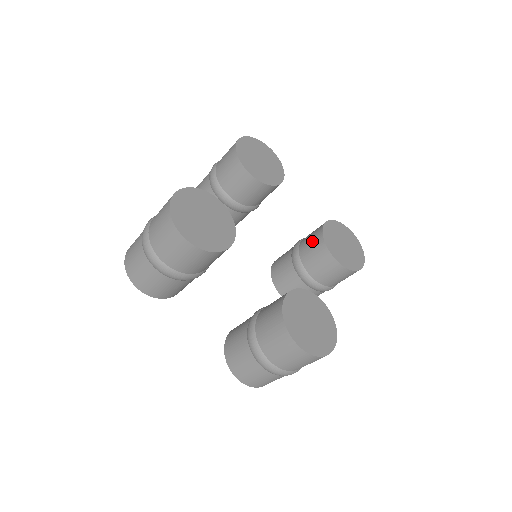
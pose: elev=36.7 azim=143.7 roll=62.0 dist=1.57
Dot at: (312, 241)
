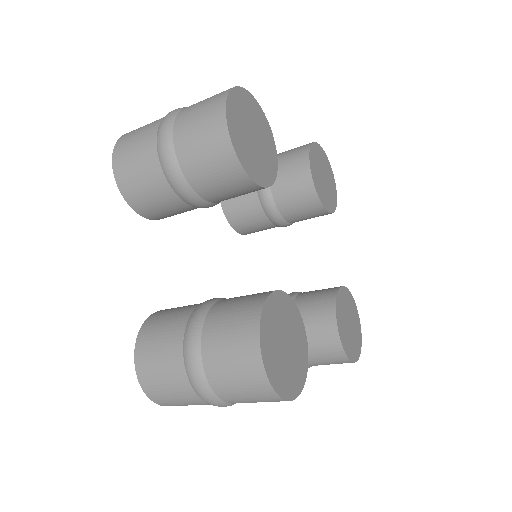
Dot at: (297, 194)
